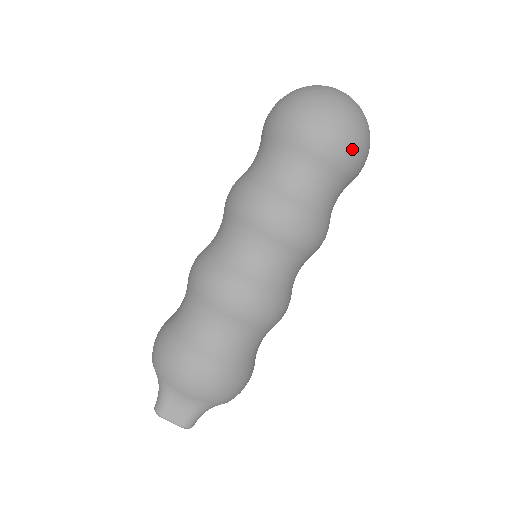
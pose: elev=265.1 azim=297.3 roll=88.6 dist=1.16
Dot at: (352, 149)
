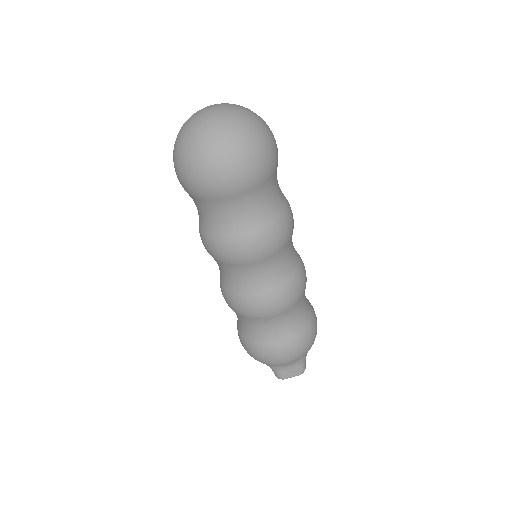
Dot at: (260, 164)
